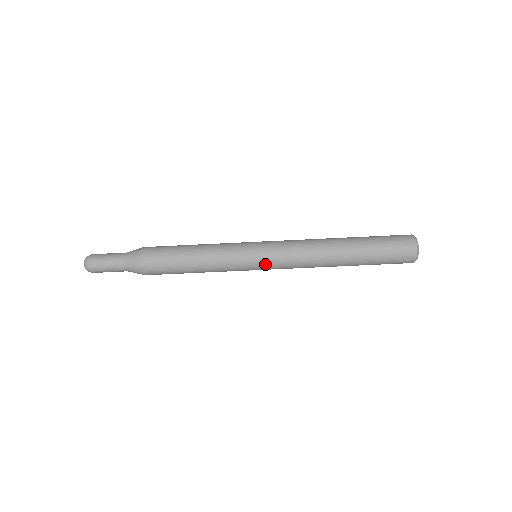
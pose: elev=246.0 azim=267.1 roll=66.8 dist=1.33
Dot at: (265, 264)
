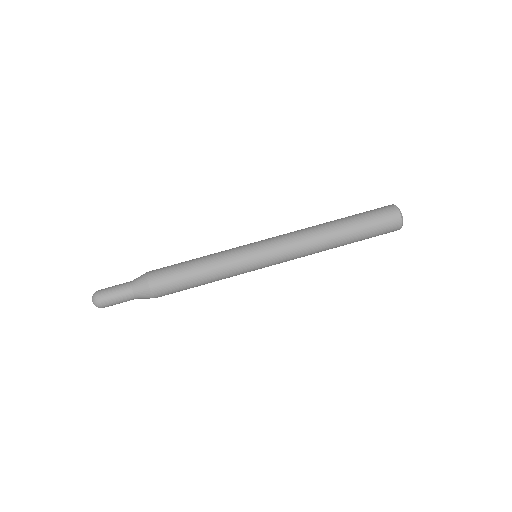
Dot at: (264, 249)
